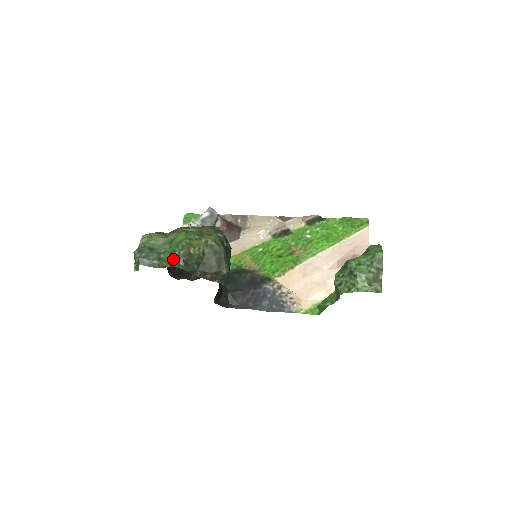
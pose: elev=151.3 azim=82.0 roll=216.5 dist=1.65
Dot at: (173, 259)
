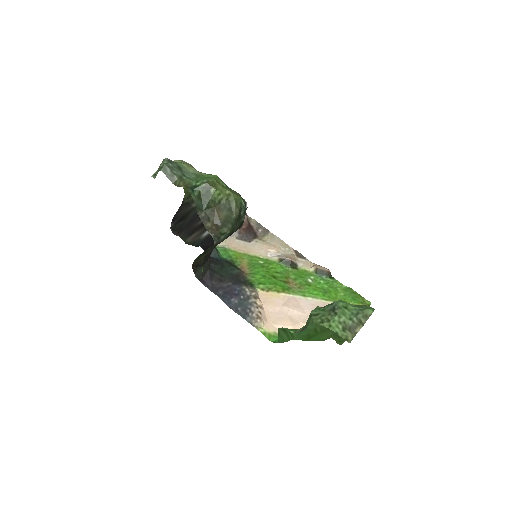
Dot at: (192, 185)
